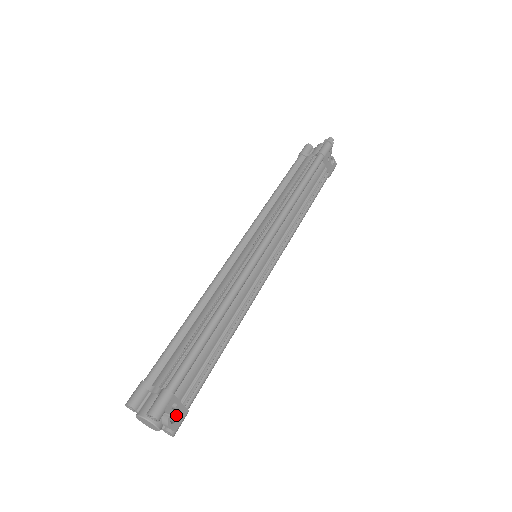
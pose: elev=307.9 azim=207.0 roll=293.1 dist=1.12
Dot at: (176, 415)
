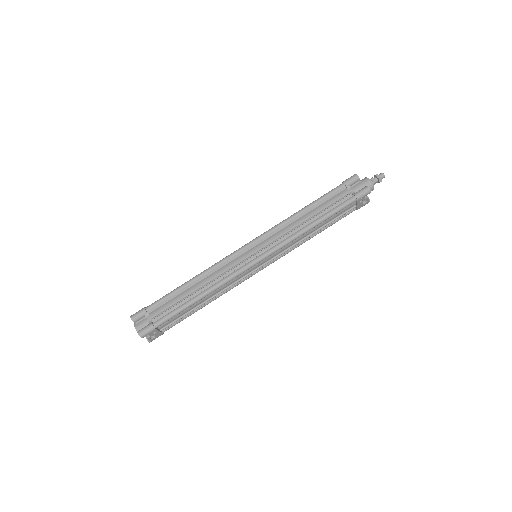
Dot at: (155, 335)
